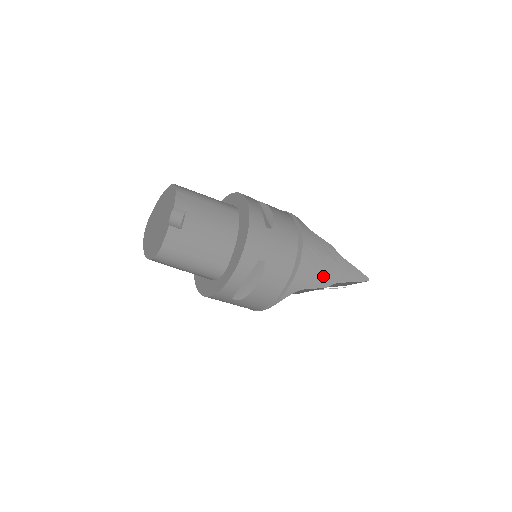
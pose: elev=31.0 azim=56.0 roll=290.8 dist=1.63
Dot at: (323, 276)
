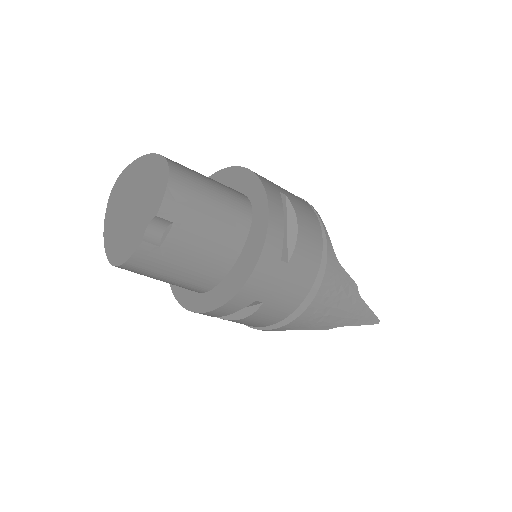
Dot at: (328, 320)
